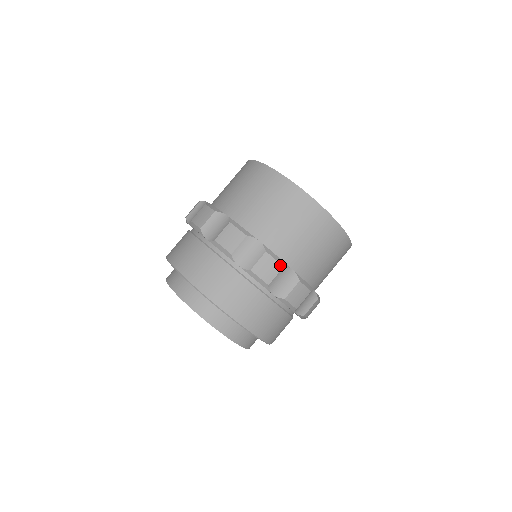
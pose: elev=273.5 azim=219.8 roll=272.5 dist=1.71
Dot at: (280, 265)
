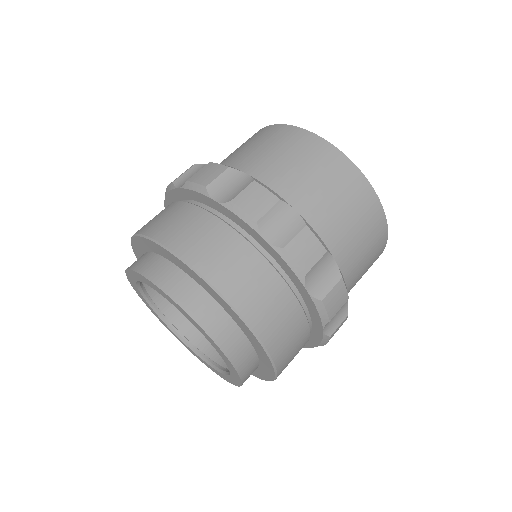
Dot at: (323, 248)
